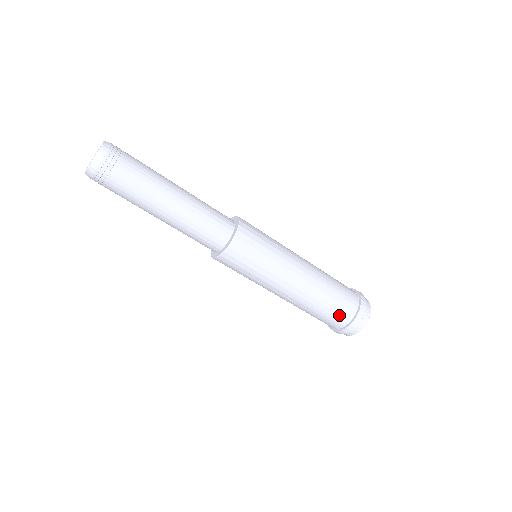
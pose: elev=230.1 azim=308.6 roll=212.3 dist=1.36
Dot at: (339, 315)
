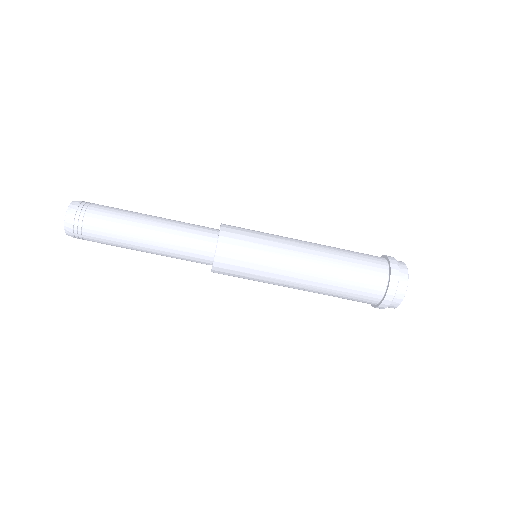
Dot at: (367, 293)
